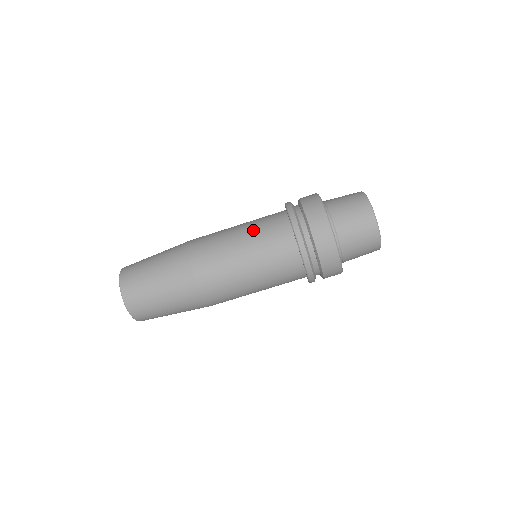
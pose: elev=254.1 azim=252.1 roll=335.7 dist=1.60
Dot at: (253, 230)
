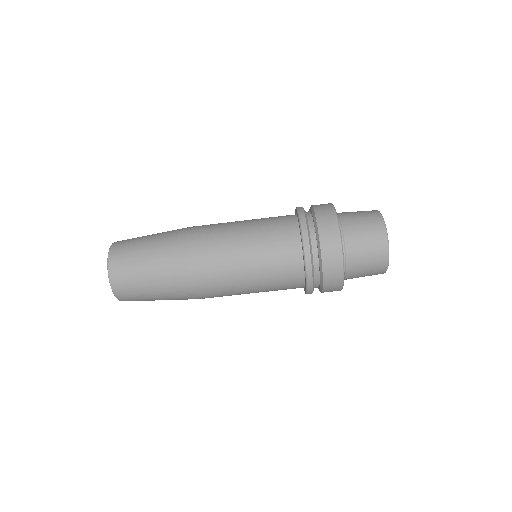
Dot at: (259, 228)
